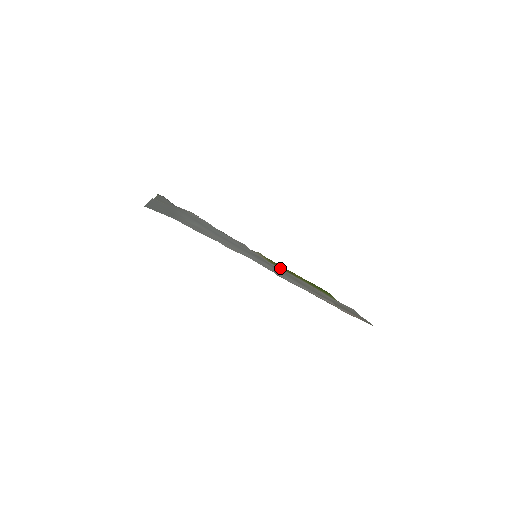
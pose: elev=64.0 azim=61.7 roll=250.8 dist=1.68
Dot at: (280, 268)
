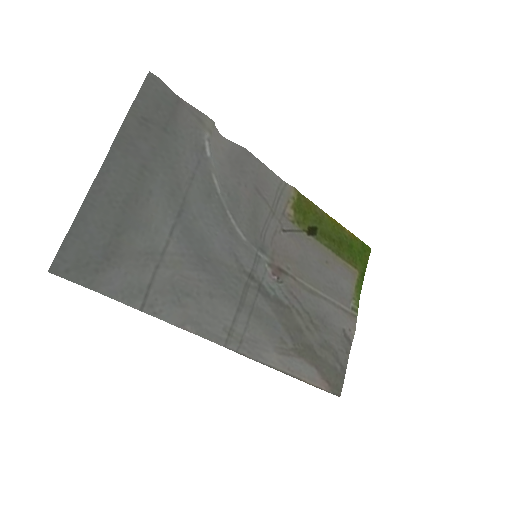
Dot at: (307, 232)
